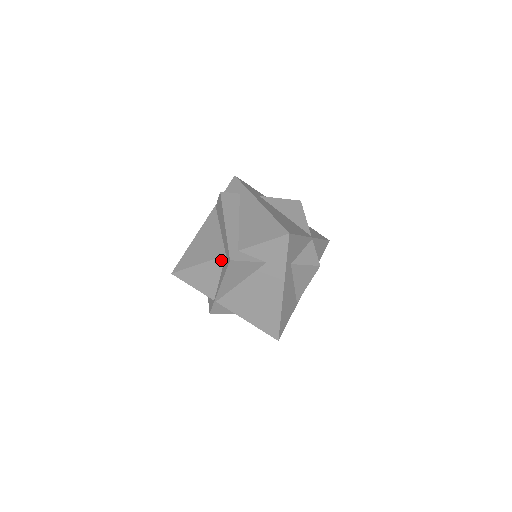
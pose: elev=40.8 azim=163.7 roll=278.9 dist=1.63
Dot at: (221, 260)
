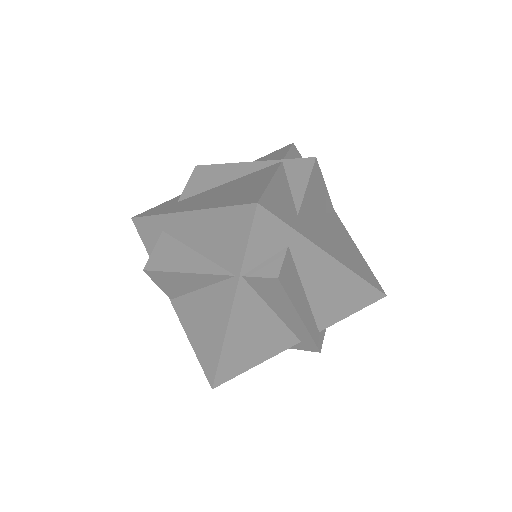
Dot at: (289, 345)
